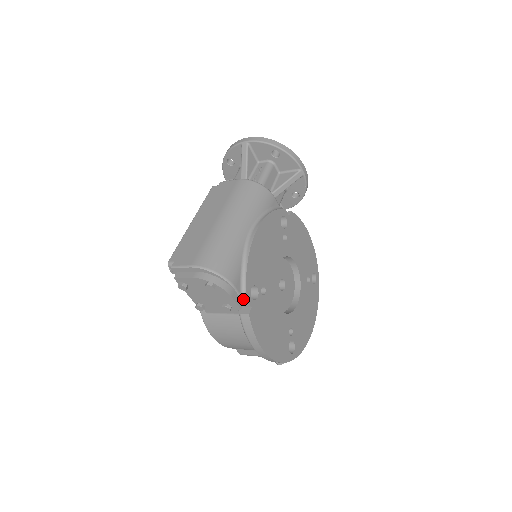
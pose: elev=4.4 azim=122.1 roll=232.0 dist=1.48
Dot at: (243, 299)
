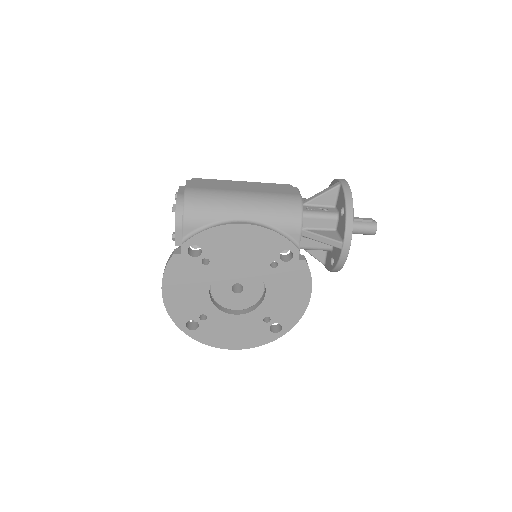
Dot at: (182, 242)
